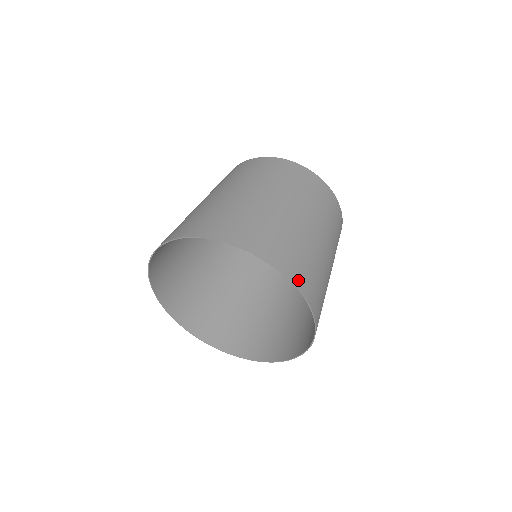
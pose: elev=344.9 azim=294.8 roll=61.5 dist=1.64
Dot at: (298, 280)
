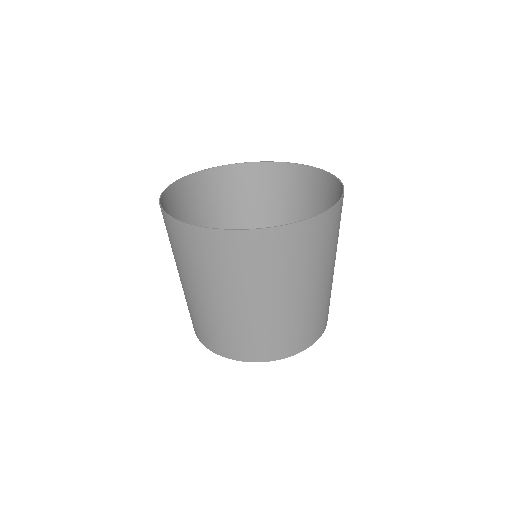
Dot at: (325, 178)
